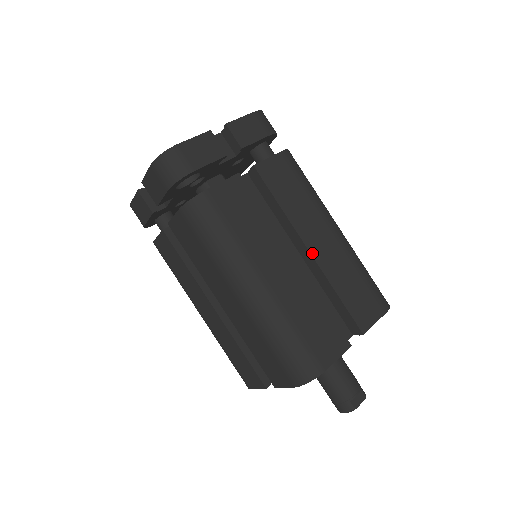
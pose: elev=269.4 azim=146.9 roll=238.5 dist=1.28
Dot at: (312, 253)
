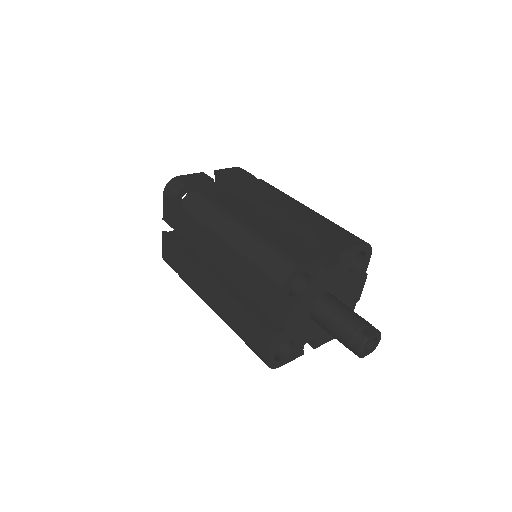
Dot at: (285, 214)
